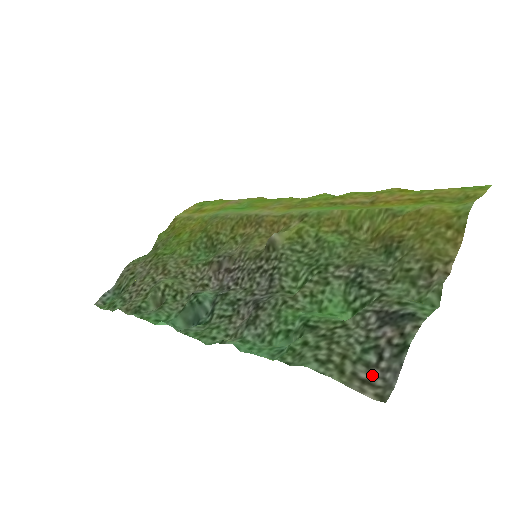
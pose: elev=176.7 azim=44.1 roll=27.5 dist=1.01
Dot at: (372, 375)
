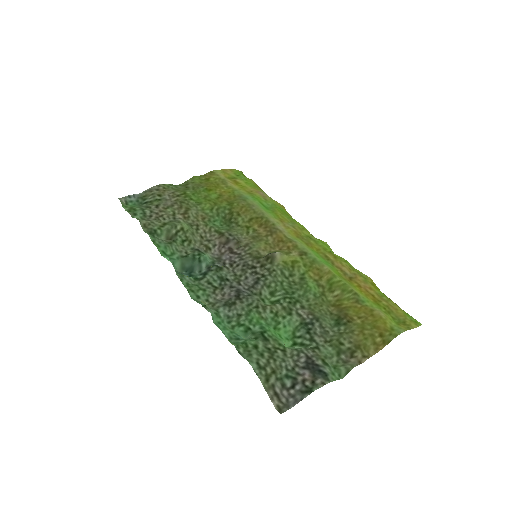
Dot at: (282, 393)
